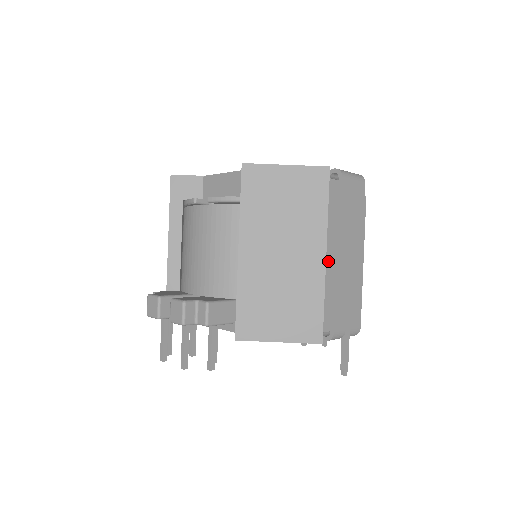
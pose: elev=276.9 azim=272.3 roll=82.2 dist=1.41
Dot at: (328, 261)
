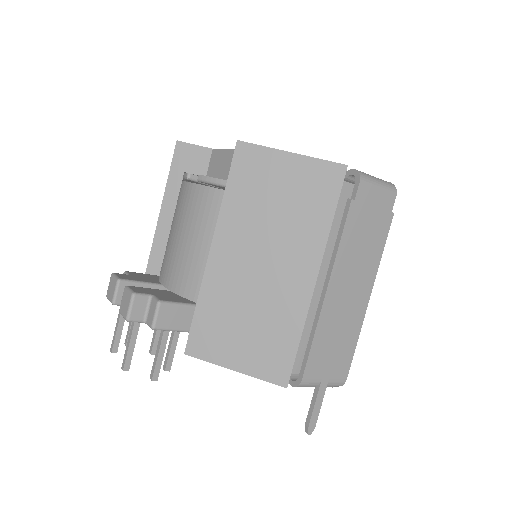
Dot at: (318, 287)
